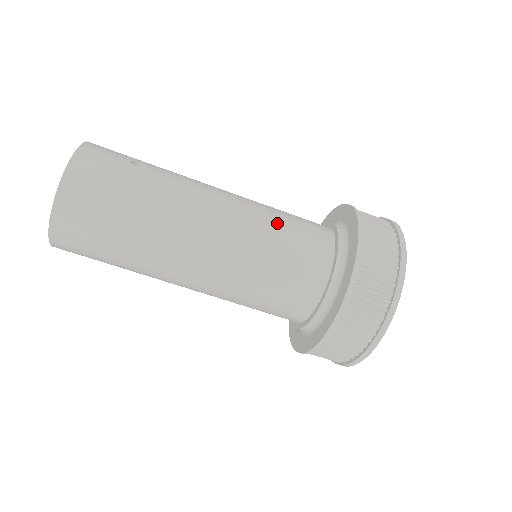
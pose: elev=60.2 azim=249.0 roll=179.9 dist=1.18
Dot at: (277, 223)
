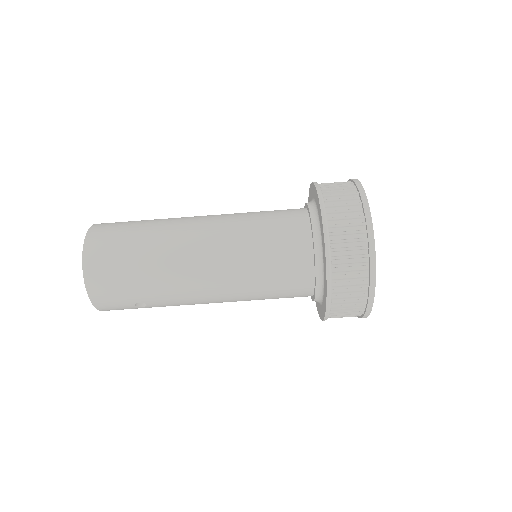
Dot at: occluded
